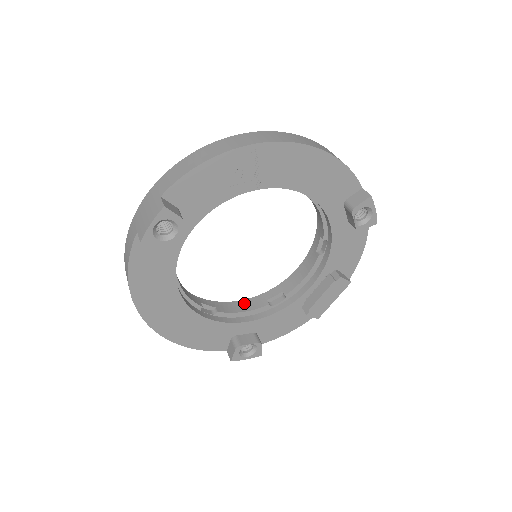
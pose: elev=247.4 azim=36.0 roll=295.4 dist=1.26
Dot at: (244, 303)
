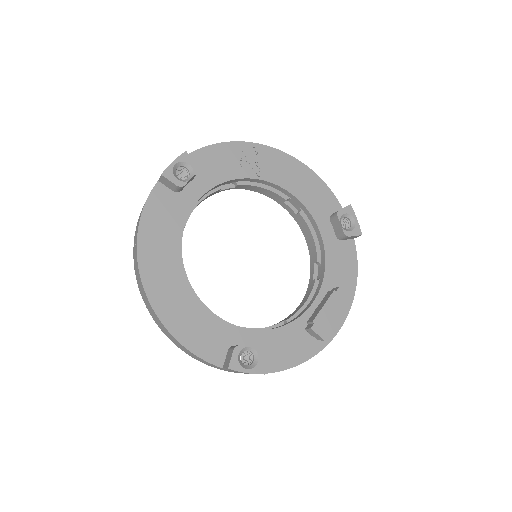
Dot at: occluded
